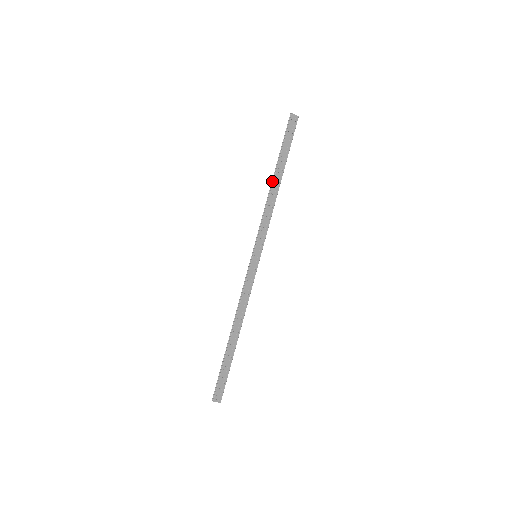
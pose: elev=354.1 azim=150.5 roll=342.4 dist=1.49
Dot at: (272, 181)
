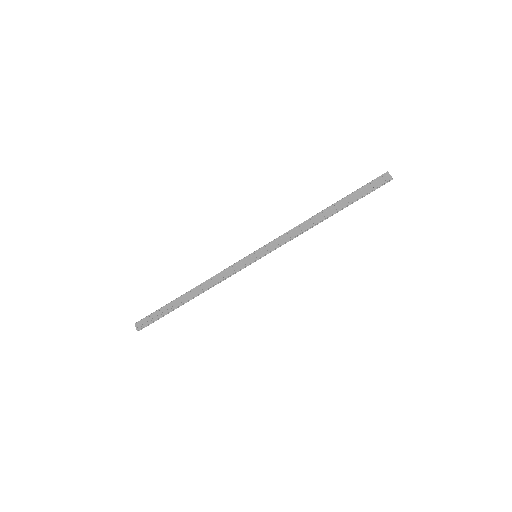
Dot at: (321, 212)
